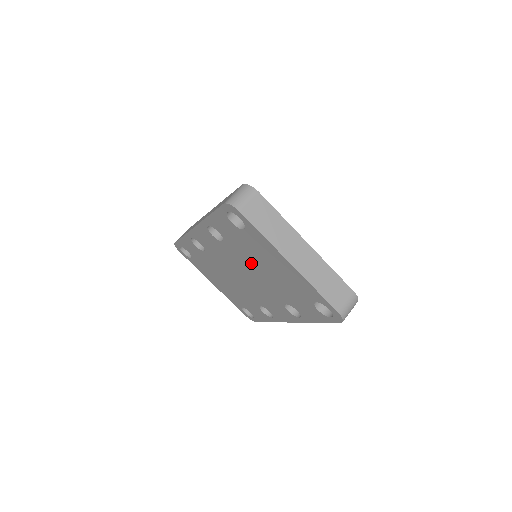
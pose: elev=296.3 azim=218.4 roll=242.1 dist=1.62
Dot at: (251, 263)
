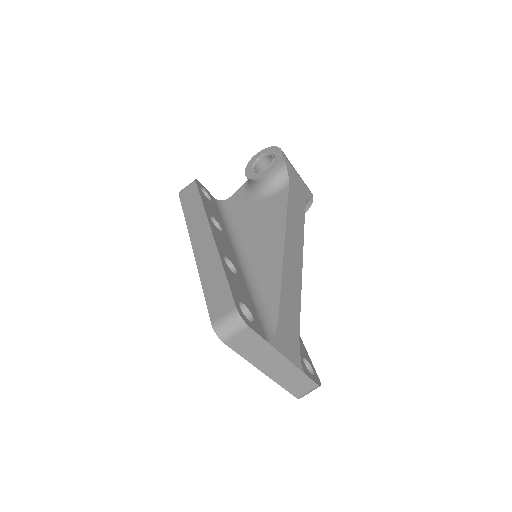
Dot at: occluded
